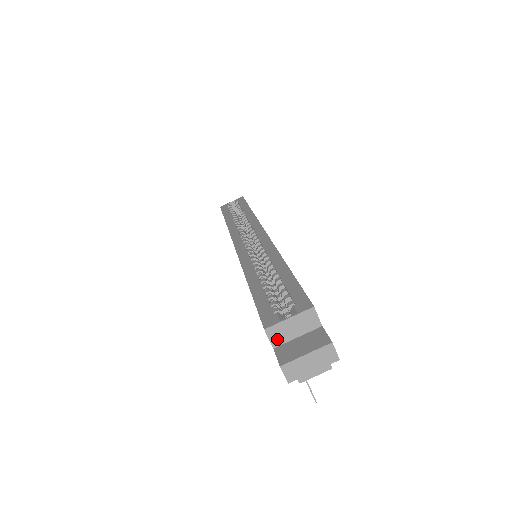
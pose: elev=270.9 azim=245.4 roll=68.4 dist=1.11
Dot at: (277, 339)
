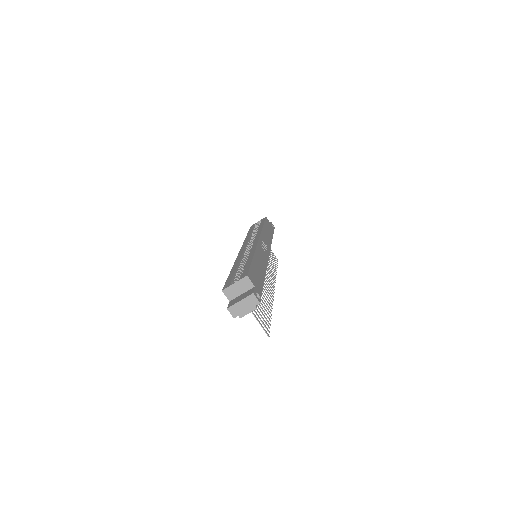
Dot at: (230, 296)
